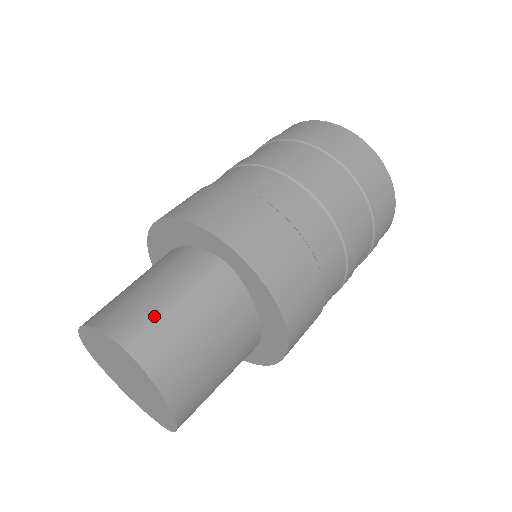
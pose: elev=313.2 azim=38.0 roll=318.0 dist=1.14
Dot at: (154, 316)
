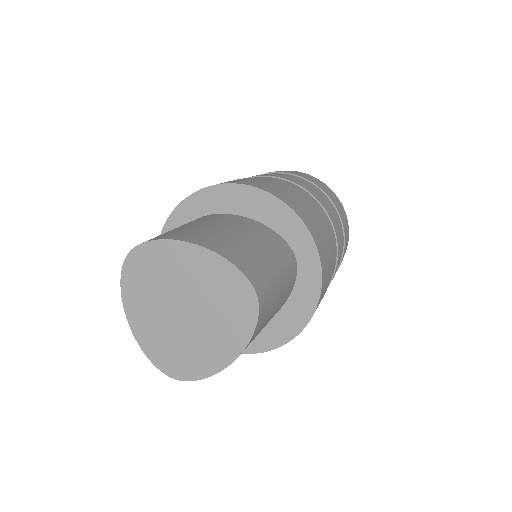
Dot at: (268, 275)
